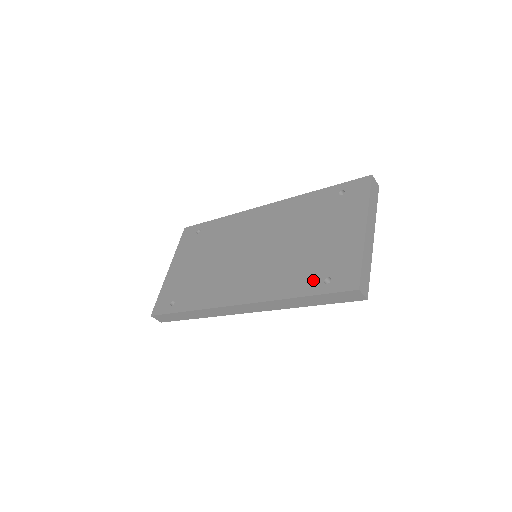
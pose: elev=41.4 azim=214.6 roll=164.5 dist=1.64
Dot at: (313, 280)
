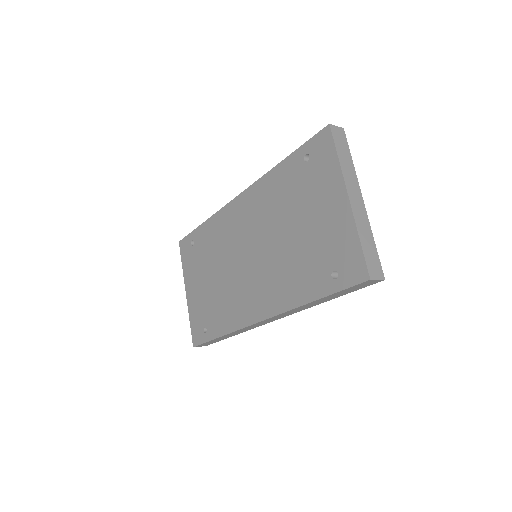
Dot at: (320, 278)
